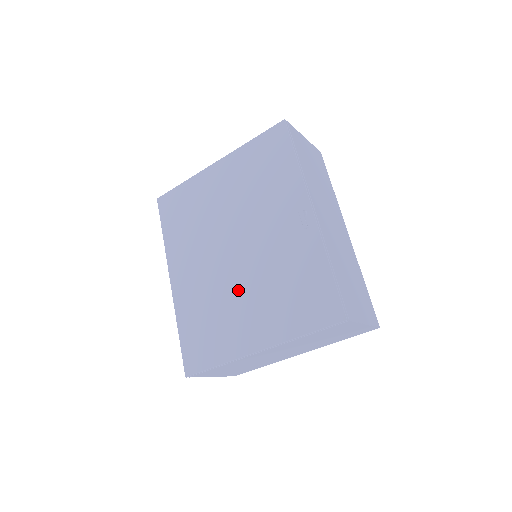
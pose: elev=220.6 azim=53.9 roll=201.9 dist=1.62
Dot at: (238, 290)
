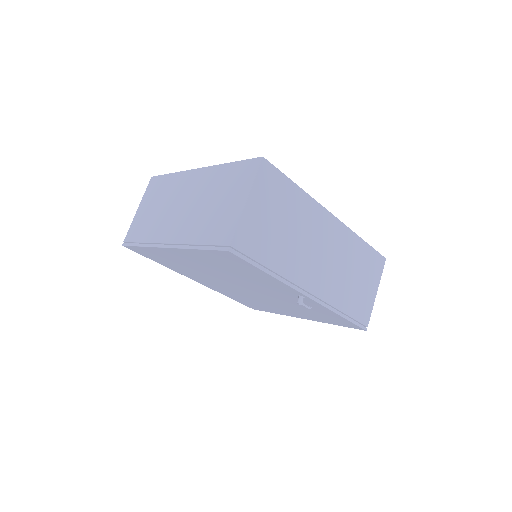
Dot at: (266, 301)
